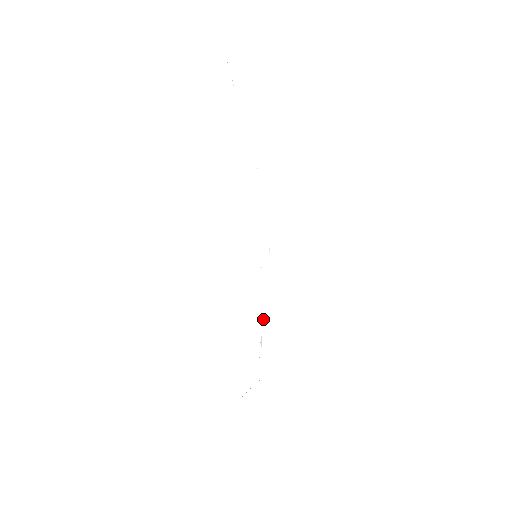
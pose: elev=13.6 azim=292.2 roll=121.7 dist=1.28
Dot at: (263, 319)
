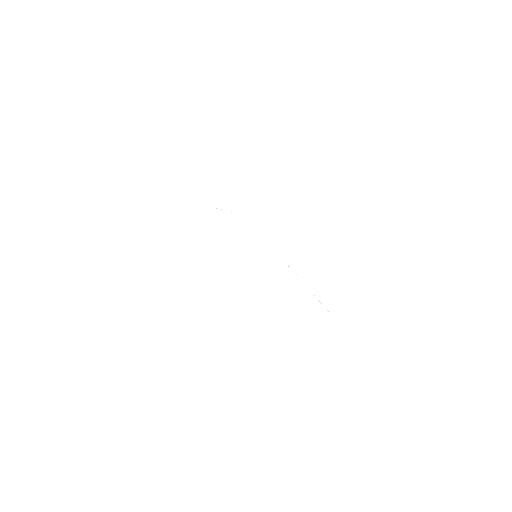
Dot at: occluded
